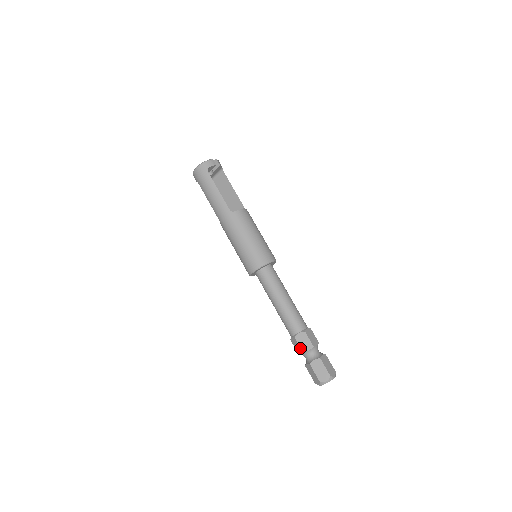
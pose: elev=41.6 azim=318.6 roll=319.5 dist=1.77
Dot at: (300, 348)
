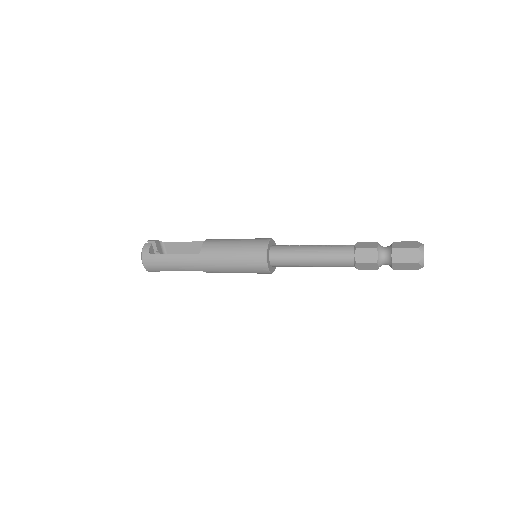
Dot at: (370, 263)
